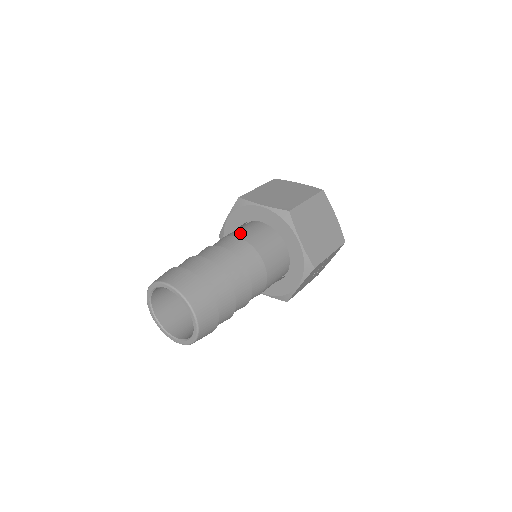
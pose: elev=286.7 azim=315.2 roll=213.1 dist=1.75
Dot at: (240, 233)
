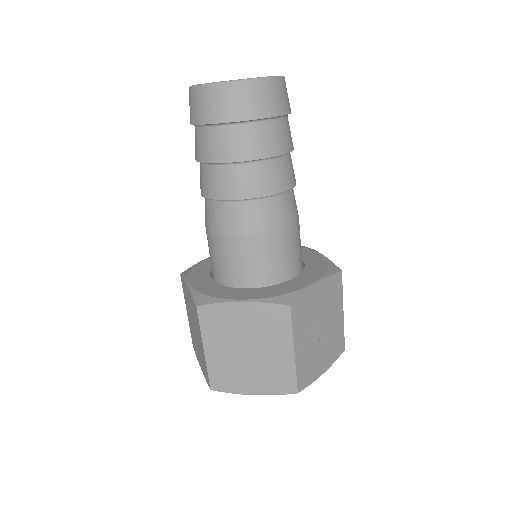
Dot at: occluded
